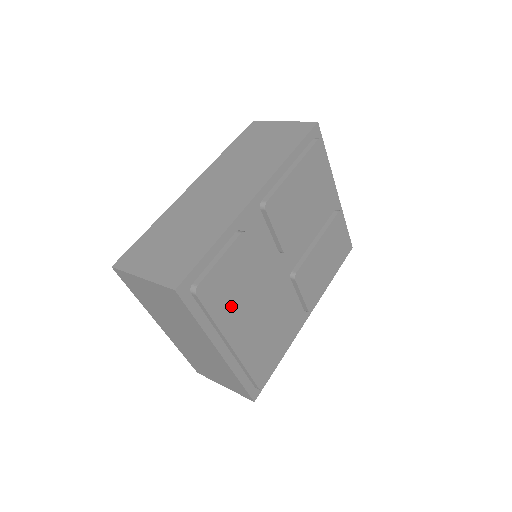
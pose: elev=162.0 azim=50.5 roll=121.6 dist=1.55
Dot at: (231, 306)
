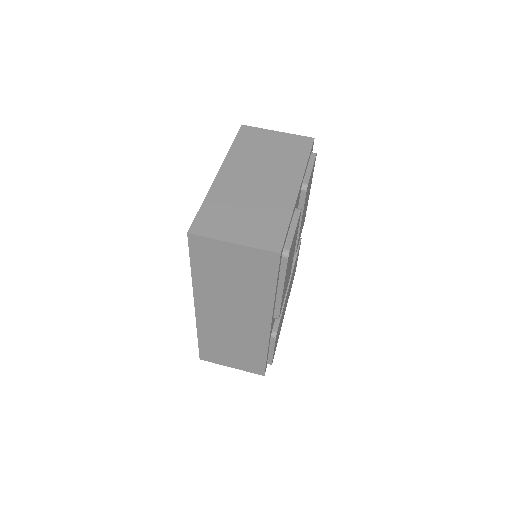
Dot at: occluded
